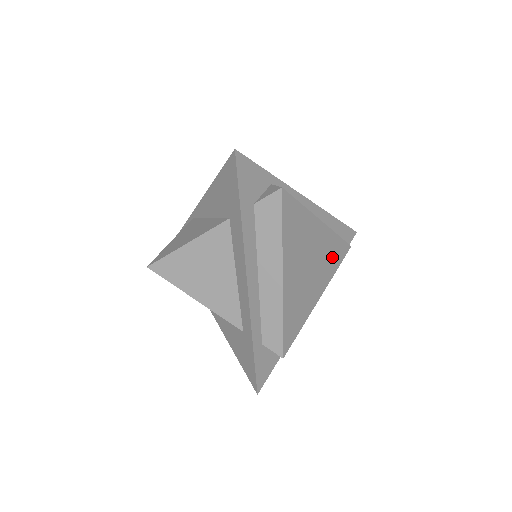
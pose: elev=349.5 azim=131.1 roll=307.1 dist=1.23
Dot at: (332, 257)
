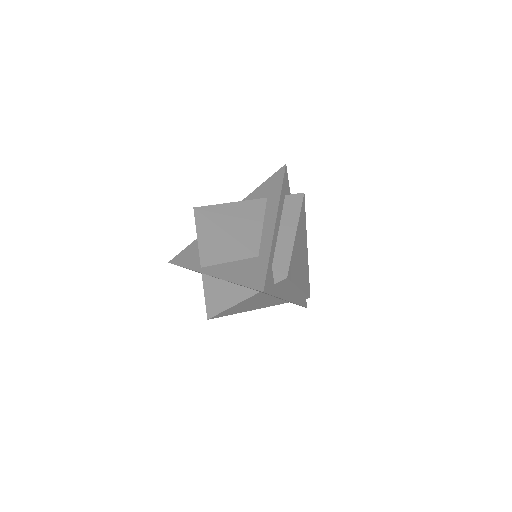
Dot at: (306, 280)
